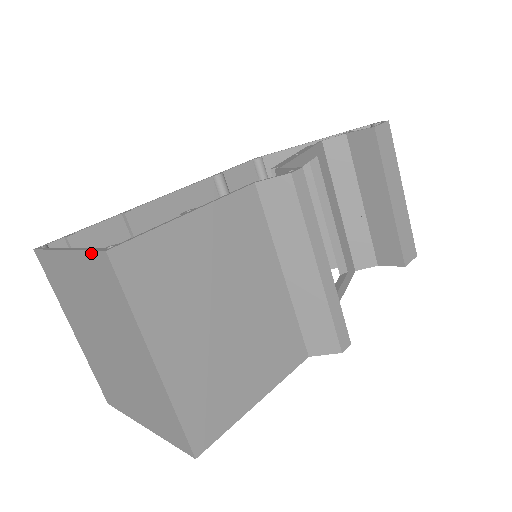
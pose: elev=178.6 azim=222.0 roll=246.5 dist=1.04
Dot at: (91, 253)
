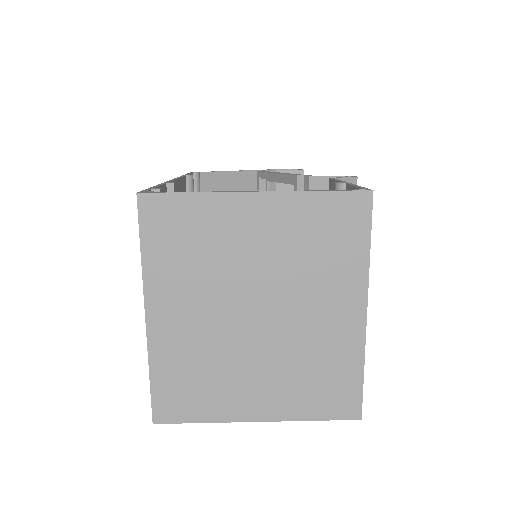
Dot at: (335, 193)
